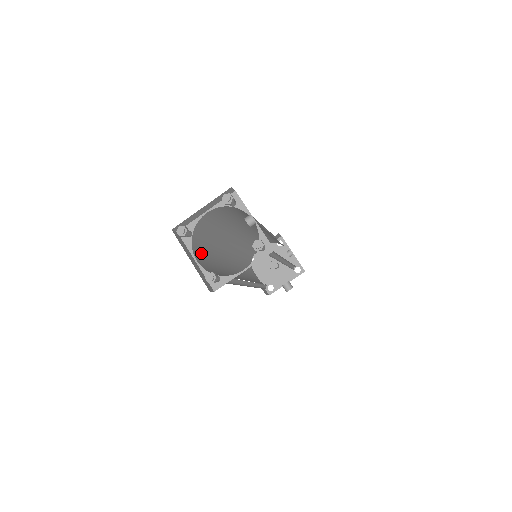
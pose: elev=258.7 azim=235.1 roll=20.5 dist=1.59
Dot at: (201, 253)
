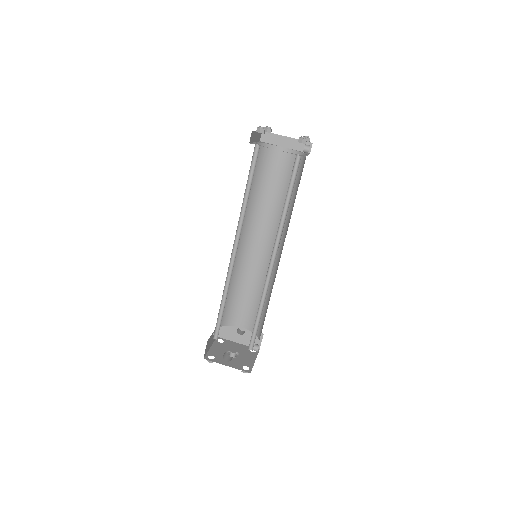
Dot at: occluded
